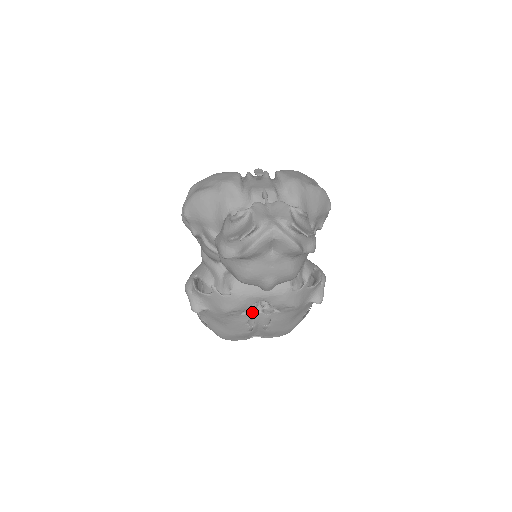
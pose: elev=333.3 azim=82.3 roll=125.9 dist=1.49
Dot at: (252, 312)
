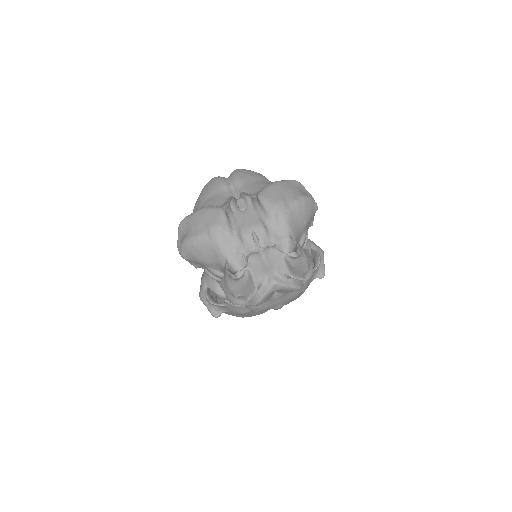
Dot at: occluded
